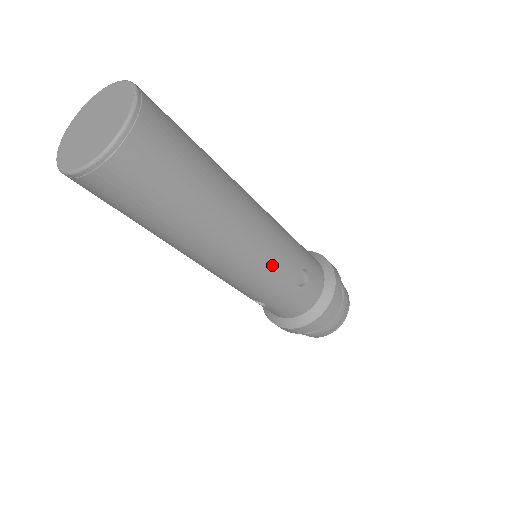
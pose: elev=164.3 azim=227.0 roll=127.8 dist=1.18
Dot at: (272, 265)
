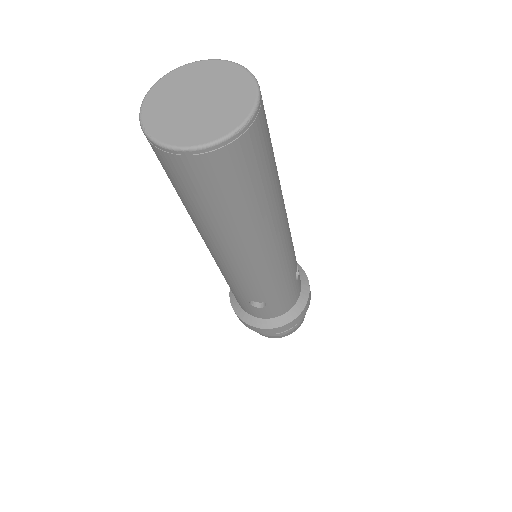
Dot at: (290, 258)
